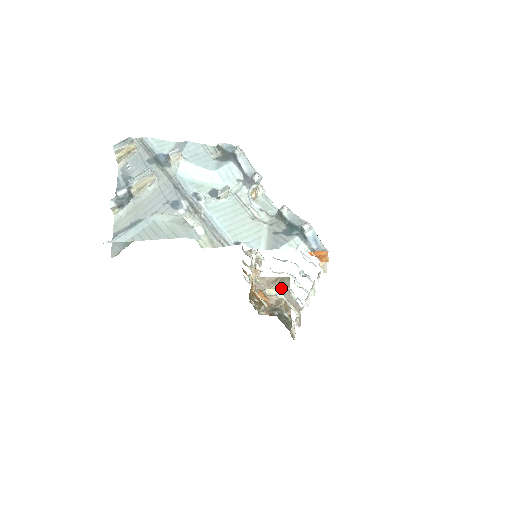
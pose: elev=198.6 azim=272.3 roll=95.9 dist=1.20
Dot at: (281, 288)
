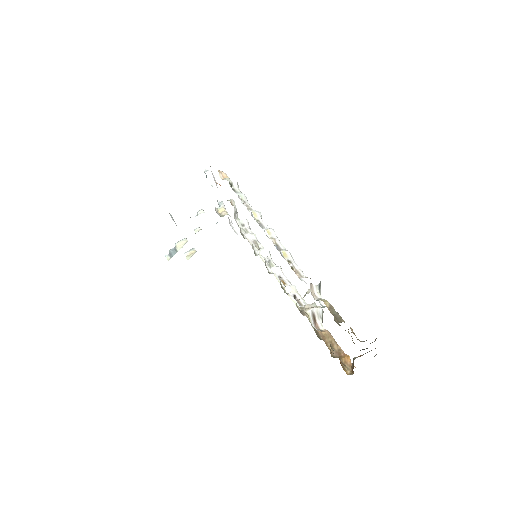
Dot at: occluded
